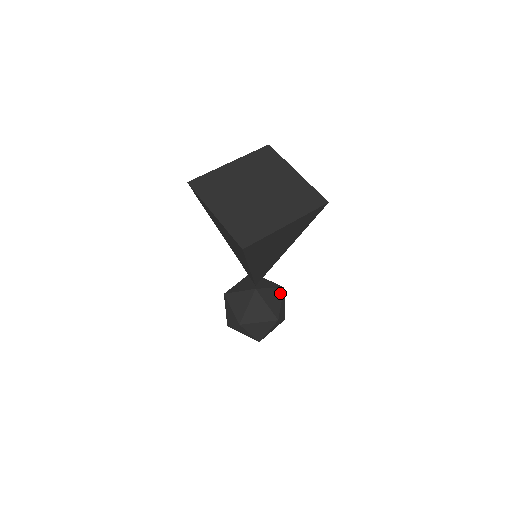
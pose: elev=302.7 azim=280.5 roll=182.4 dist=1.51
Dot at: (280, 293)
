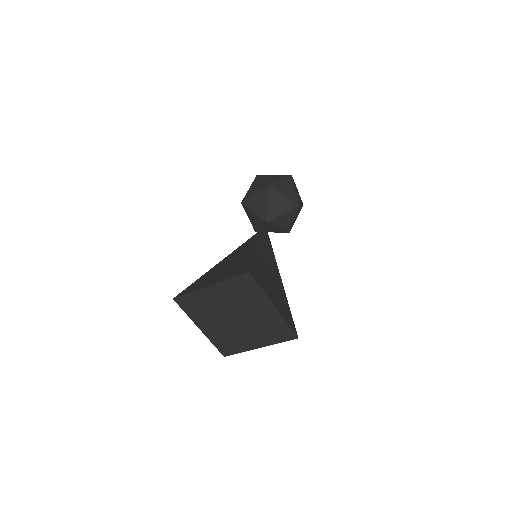
Dot at: (294, 212)
